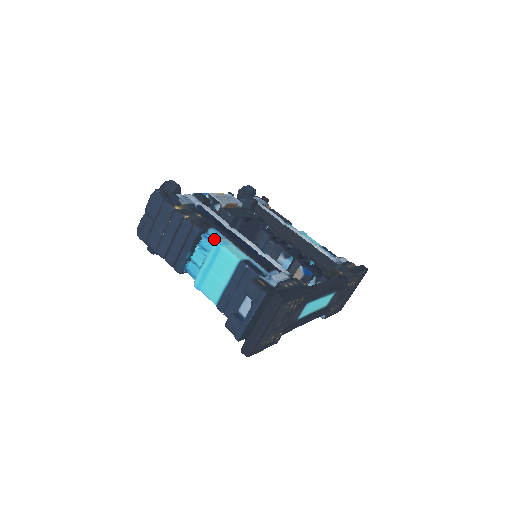
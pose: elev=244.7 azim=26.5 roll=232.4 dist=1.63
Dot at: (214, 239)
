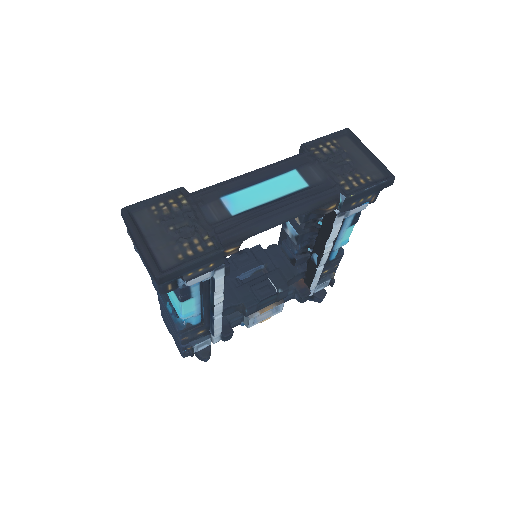
Dot at: occluded
